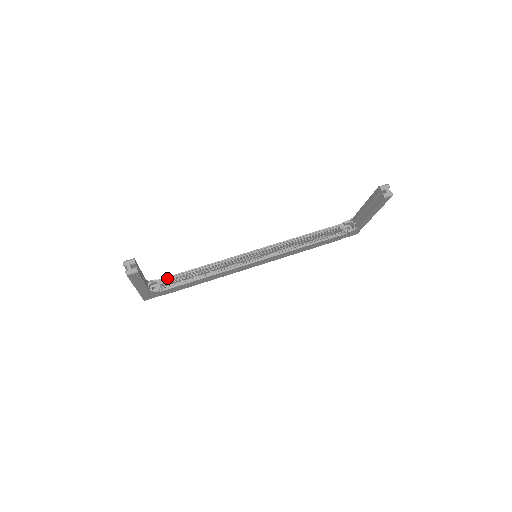
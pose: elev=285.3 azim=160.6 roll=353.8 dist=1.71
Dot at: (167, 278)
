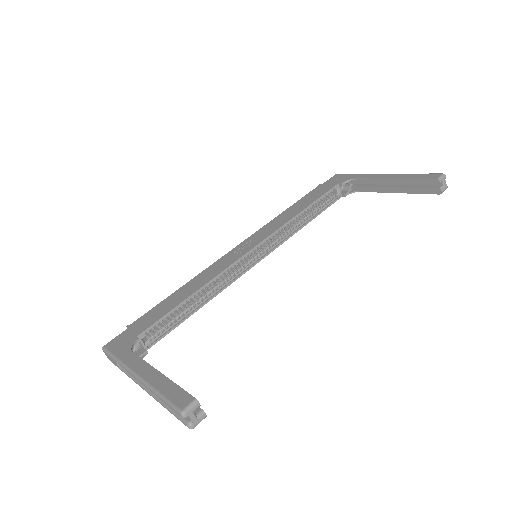
Dot at: (150, 327)
